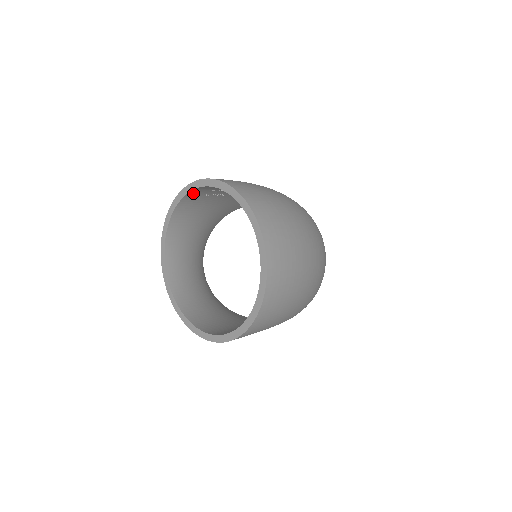
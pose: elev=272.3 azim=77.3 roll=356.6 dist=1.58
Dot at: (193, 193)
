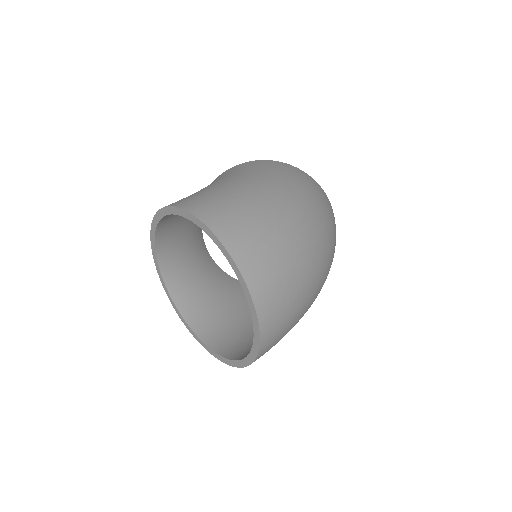
Dot at: occluded
